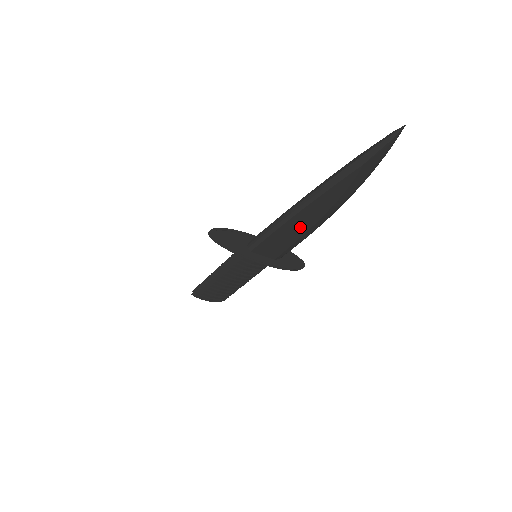
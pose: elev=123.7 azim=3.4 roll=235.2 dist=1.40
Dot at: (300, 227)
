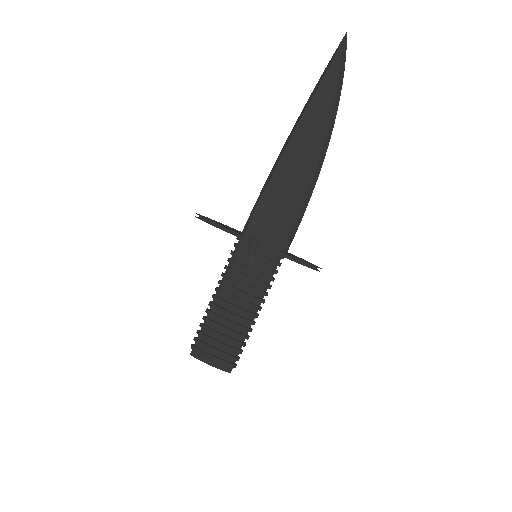
Dot at: (289, 182)
